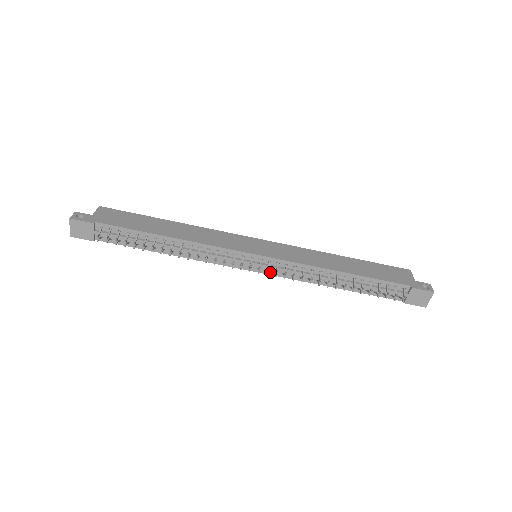
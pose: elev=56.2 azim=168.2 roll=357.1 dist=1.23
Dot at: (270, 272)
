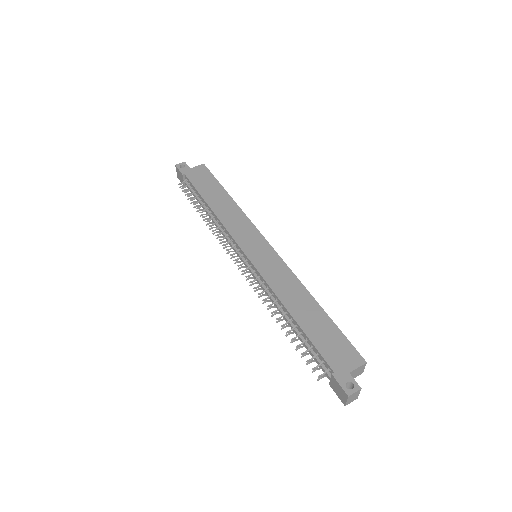
Dot at: occluded
